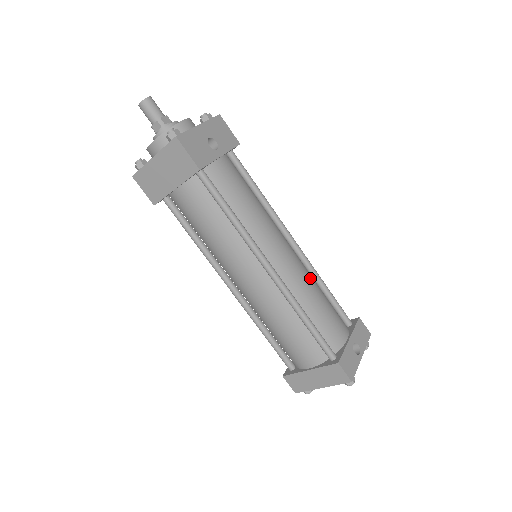
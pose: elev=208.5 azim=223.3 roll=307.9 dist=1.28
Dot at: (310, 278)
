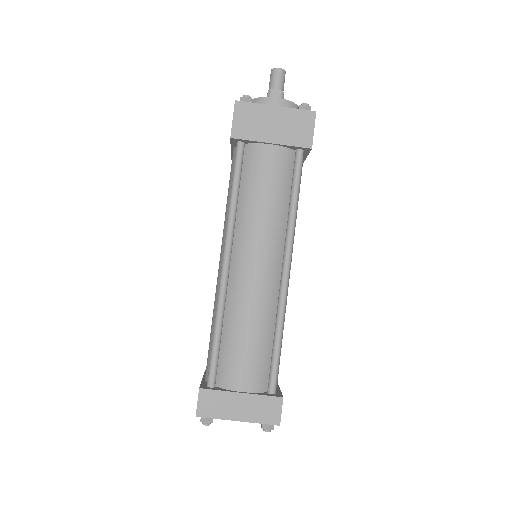
Dot at: occluded
